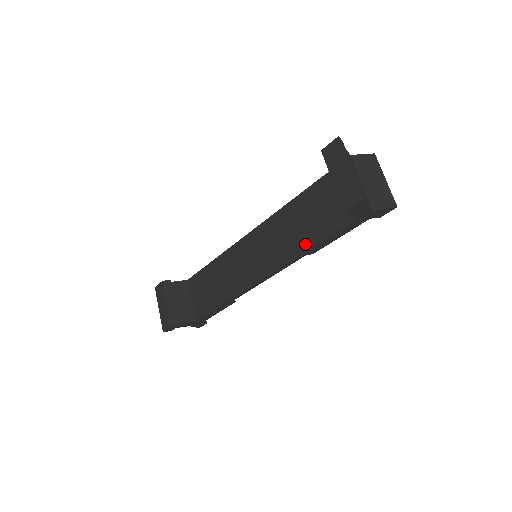
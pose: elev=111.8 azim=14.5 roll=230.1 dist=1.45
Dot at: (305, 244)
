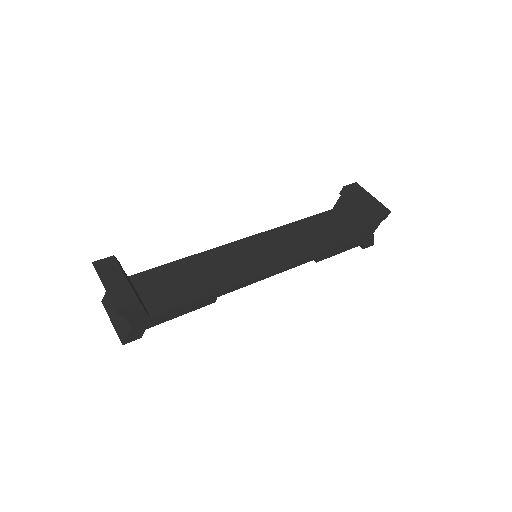
Dot at: (318, 248)
